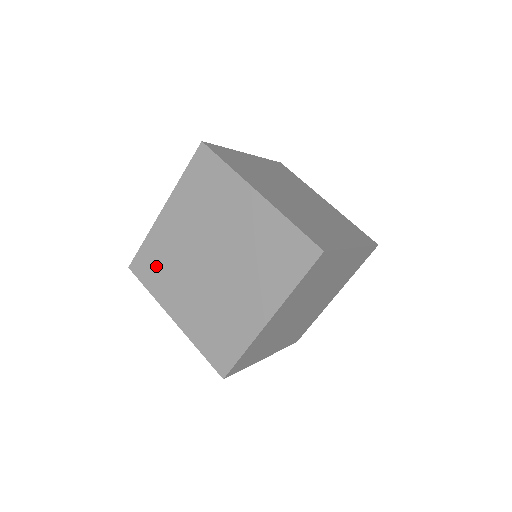
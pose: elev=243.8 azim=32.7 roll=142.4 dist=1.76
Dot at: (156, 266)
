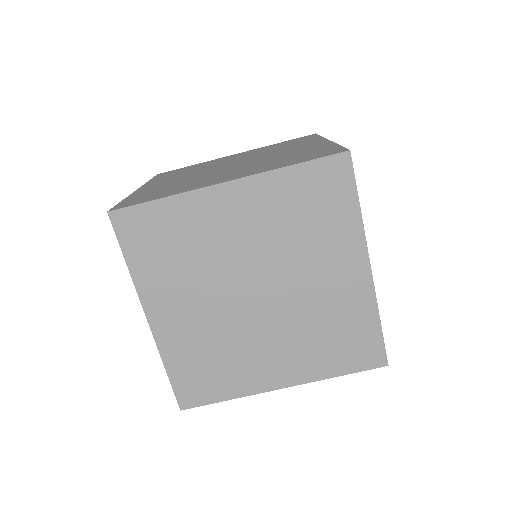
Dot at: (163, 244)
